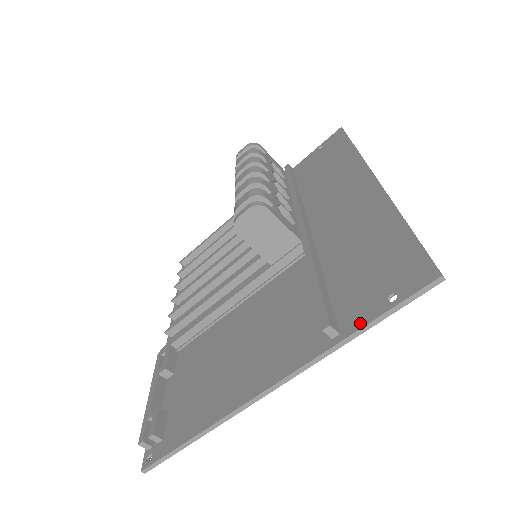
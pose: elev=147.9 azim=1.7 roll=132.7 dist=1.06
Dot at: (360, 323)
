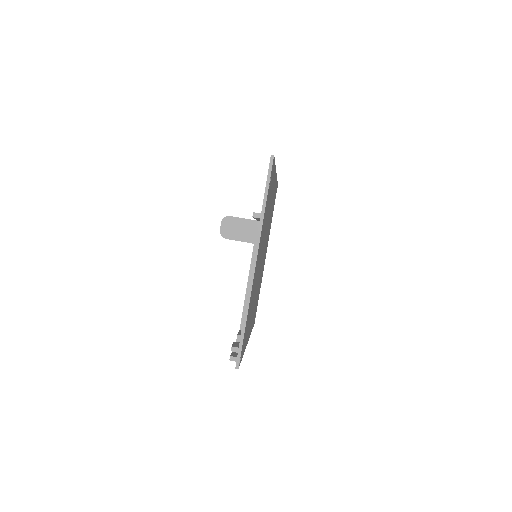
Dot at: (263, 201)
